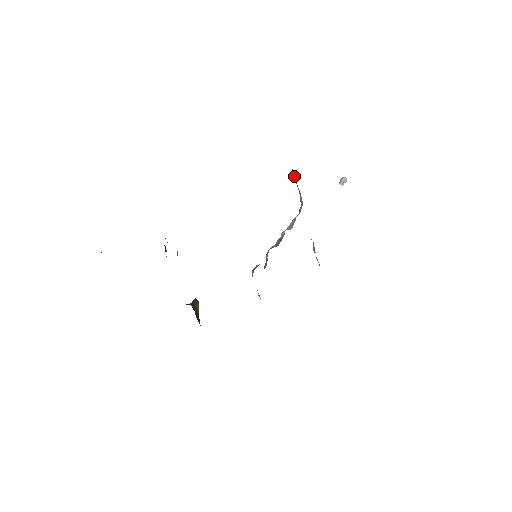
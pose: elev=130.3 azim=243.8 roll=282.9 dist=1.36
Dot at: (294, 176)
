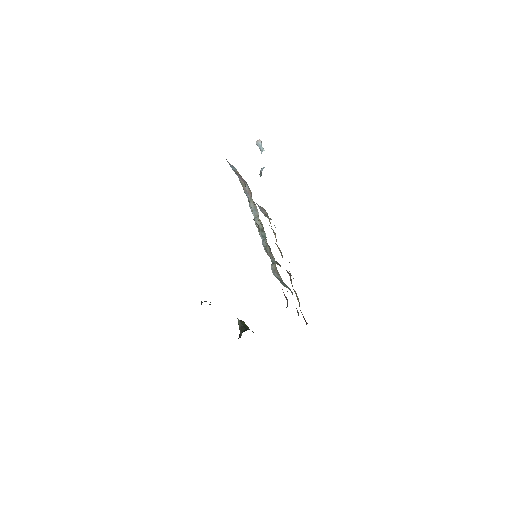
Dot at: (231, 167)
